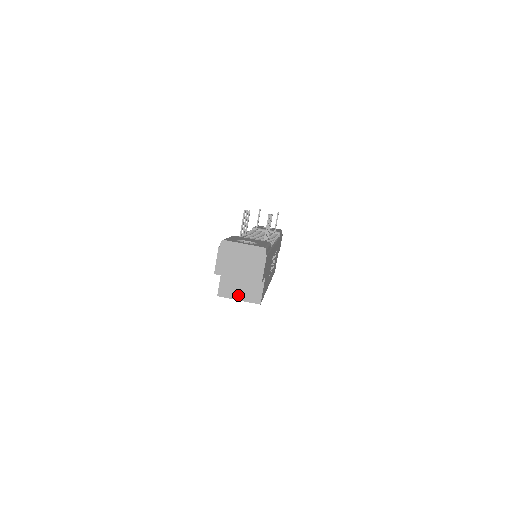
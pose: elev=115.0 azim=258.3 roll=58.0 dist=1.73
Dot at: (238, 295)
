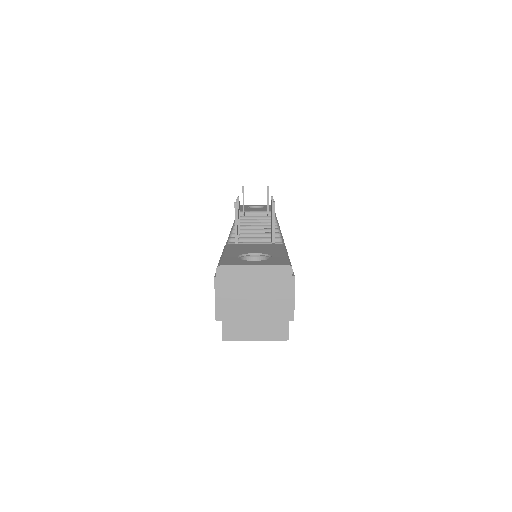
Dot at: (253, 333)
